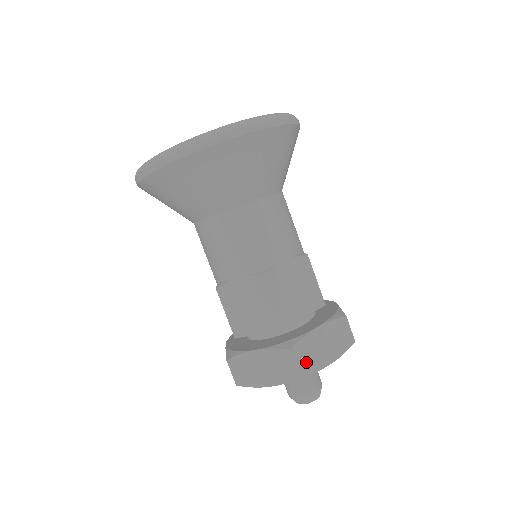
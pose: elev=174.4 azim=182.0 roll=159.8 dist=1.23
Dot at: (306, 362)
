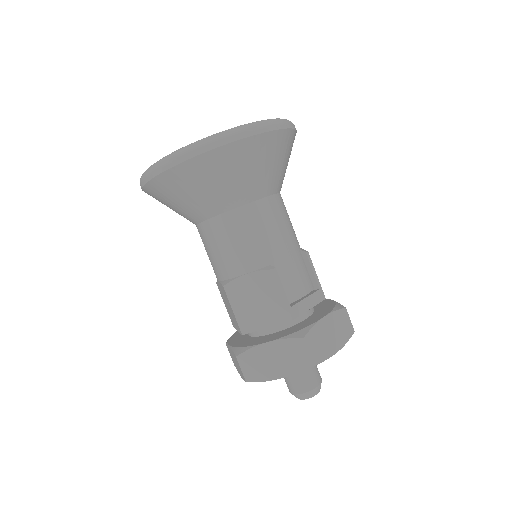
Dot at: (252, 370)
